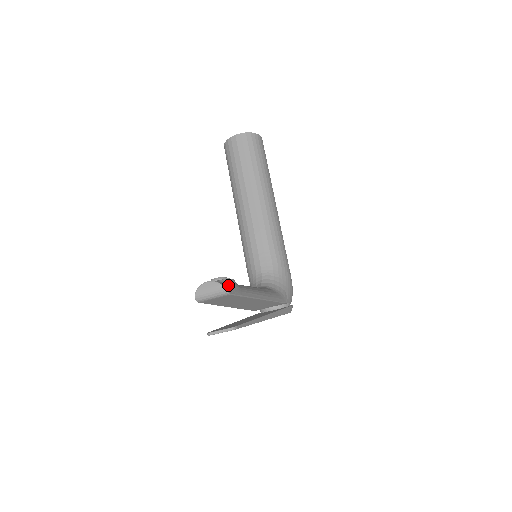
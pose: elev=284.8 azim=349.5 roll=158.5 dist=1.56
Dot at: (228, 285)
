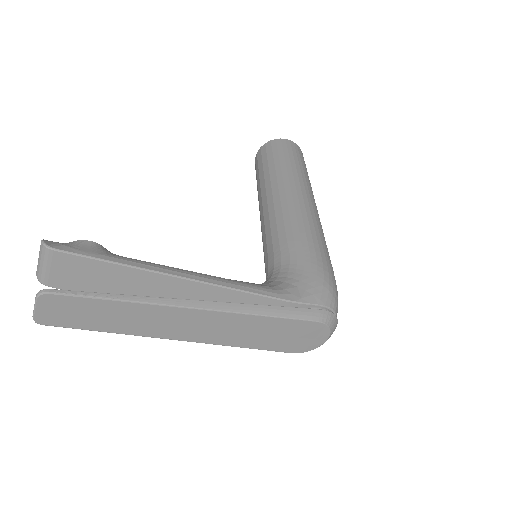
Dot at: (66, 244)
